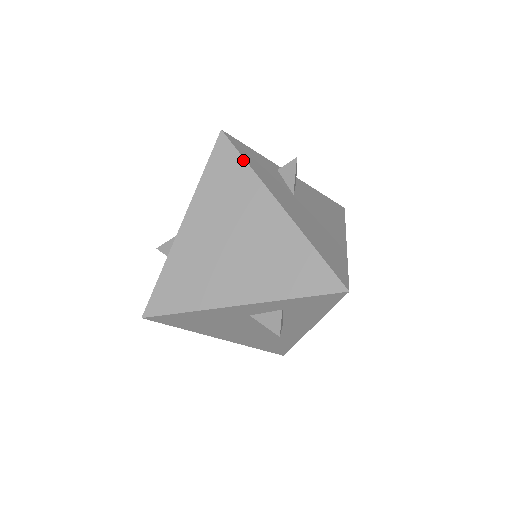
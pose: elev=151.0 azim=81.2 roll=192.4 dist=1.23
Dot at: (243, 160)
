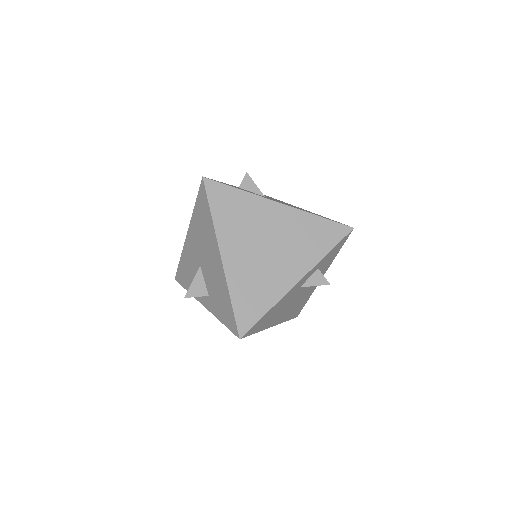
Dot at: (234, 188)
